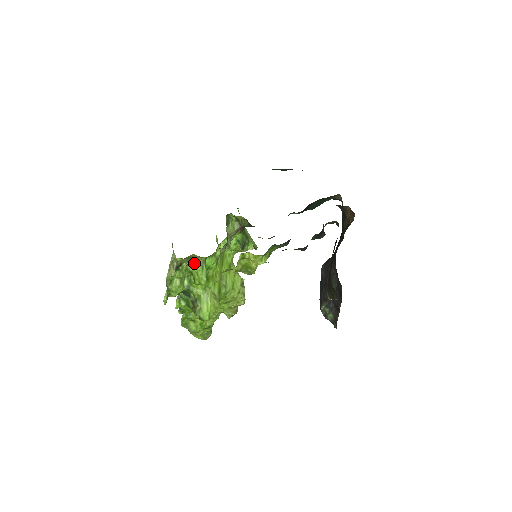
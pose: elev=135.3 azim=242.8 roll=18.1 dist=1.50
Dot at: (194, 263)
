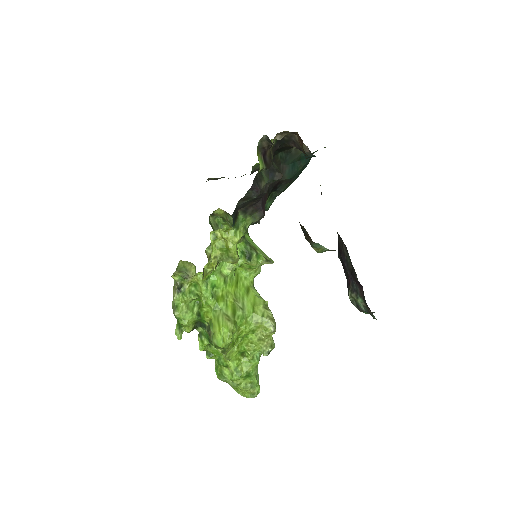
Dot at: (188, 275)
